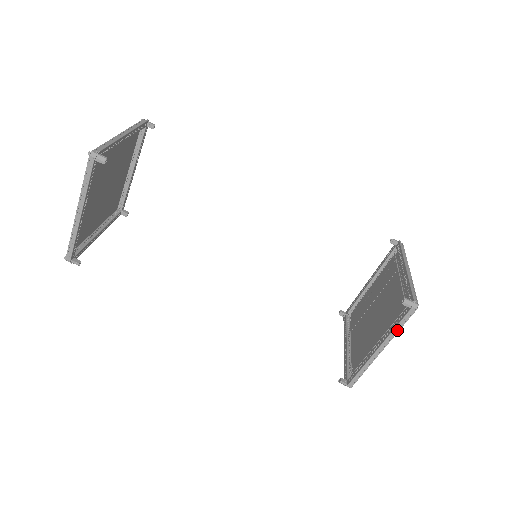
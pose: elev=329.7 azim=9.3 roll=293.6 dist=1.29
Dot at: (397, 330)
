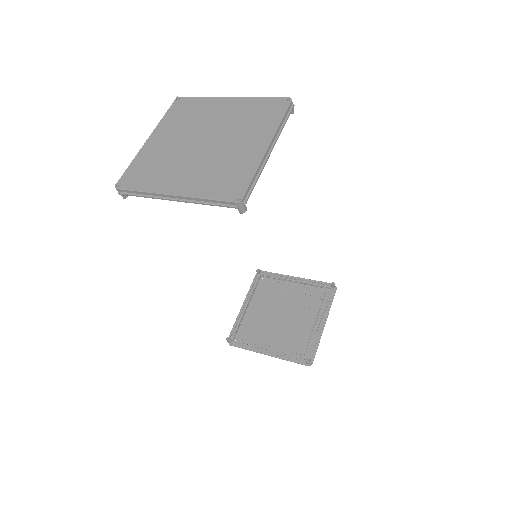
Dot at: (288, 360)
